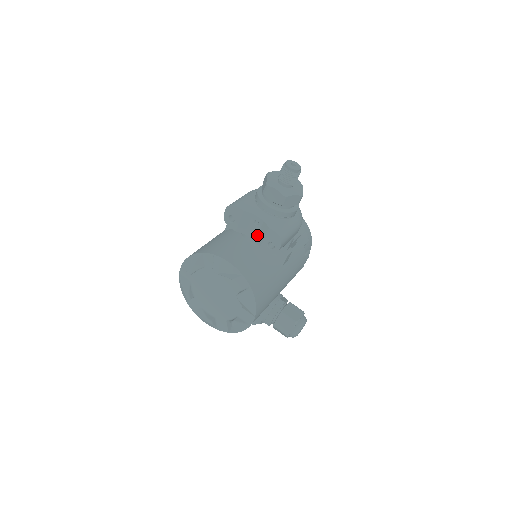
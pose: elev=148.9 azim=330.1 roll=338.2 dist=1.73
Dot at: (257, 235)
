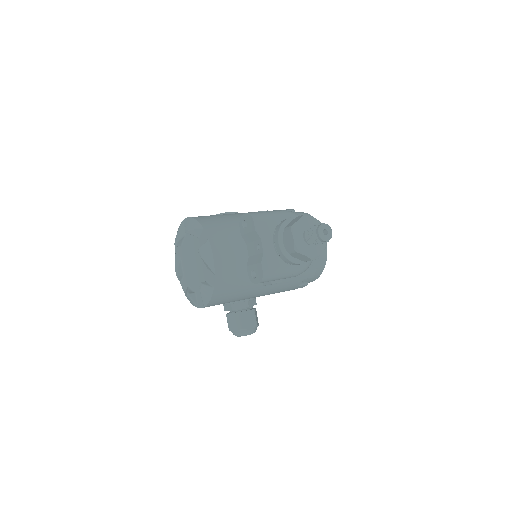
Dot at: (253, 255)
